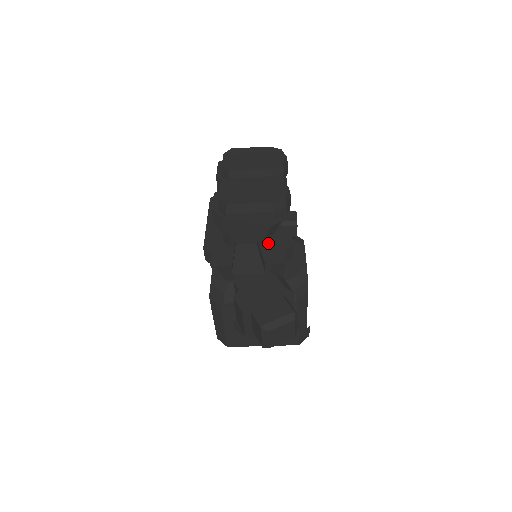
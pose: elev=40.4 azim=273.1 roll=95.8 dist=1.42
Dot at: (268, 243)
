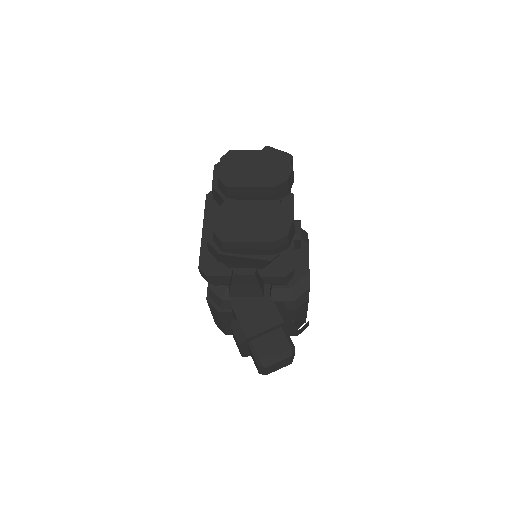
Dot at: (268, 264)
